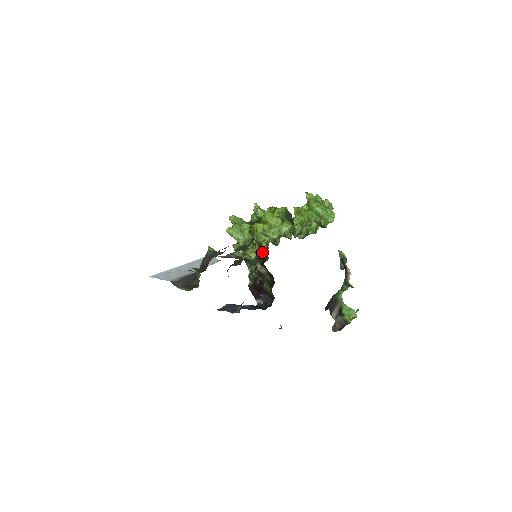
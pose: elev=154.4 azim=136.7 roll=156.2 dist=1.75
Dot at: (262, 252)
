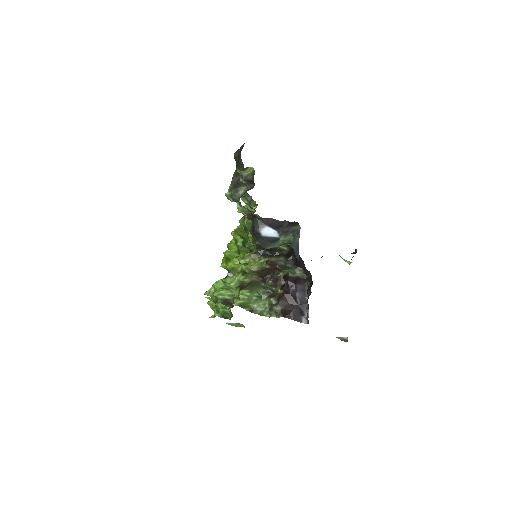
Dot at: occluded
